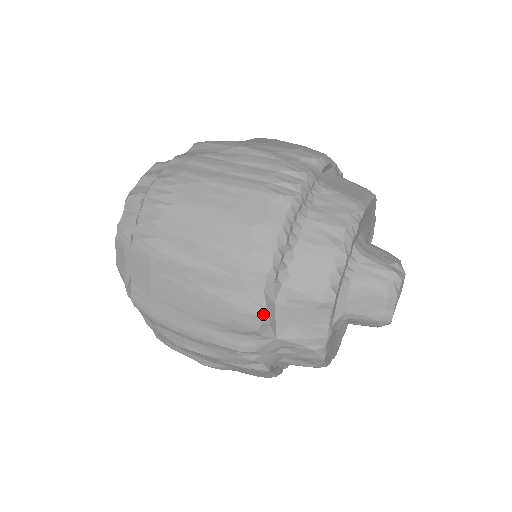
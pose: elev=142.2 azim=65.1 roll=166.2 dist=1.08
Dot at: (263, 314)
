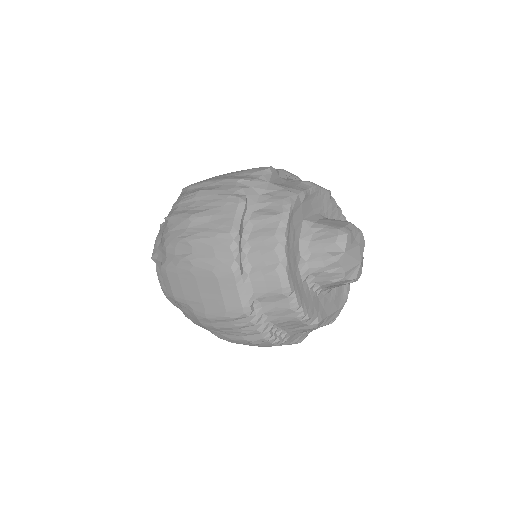
Dot at: (272, 168)
